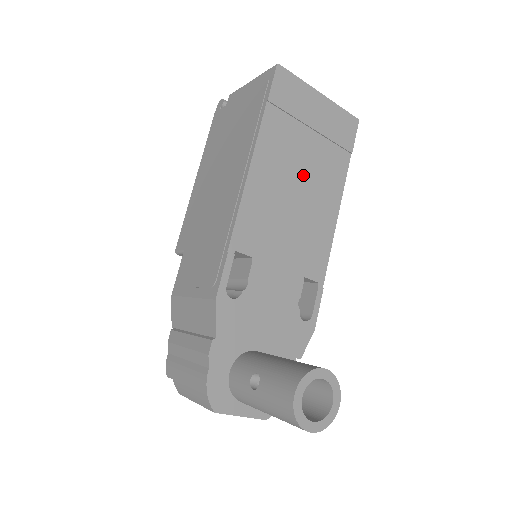
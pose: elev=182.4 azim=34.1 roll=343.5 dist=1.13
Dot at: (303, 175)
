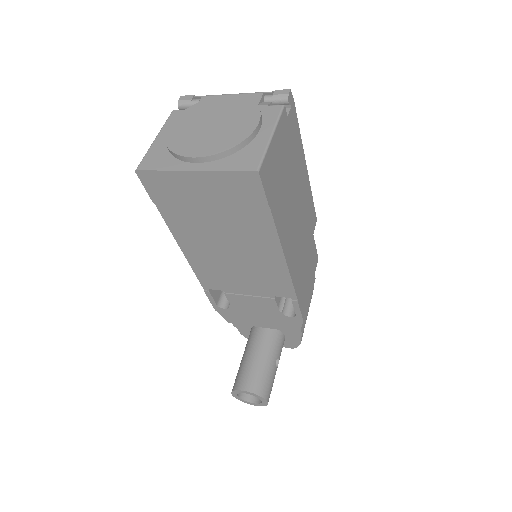
Dot at: (227, 239)
